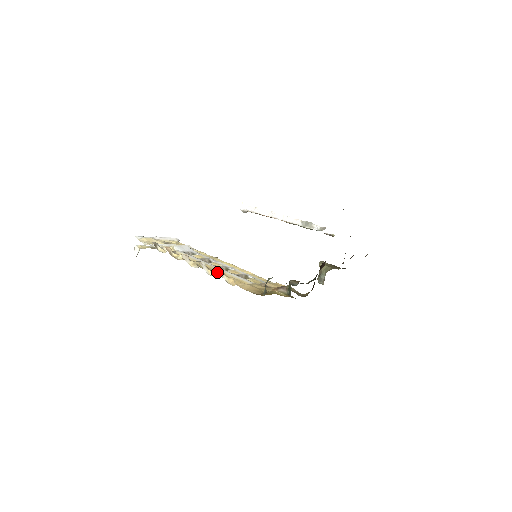
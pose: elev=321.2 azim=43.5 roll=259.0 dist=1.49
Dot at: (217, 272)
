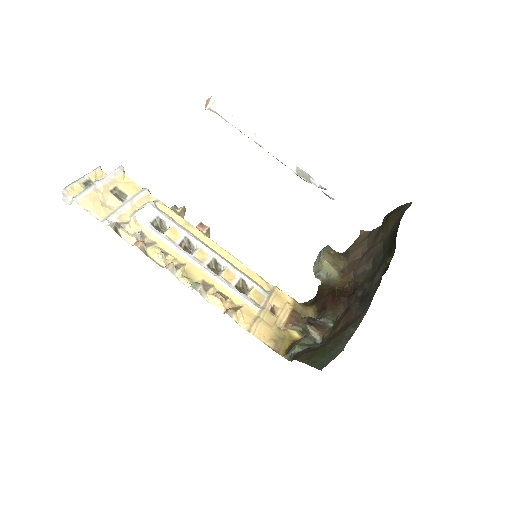
Dot at: (220, 301)
